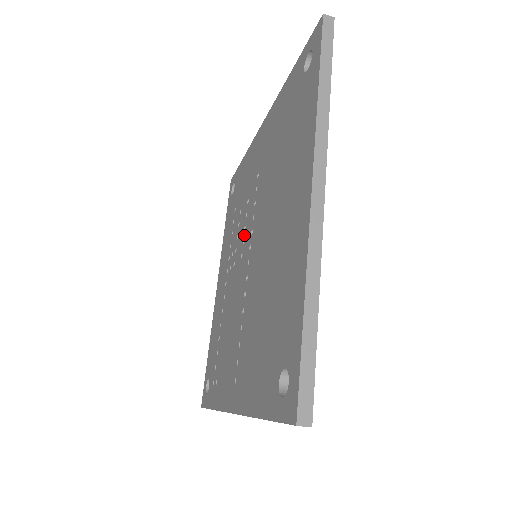
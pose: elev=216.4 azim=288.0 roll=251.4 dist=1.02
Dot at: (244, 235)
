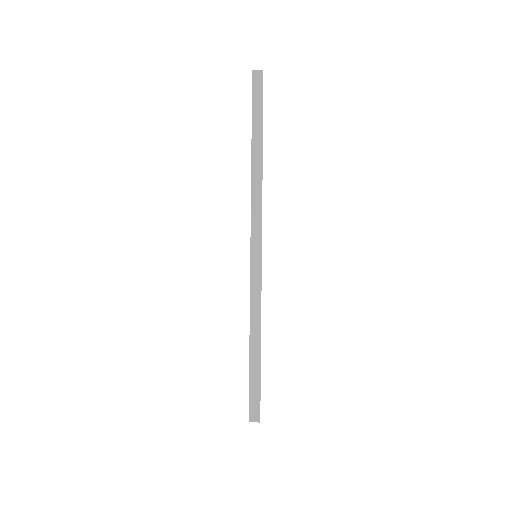
Dot at: occluded
